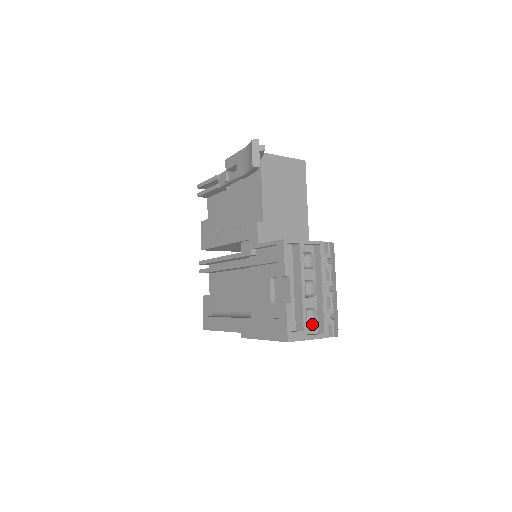
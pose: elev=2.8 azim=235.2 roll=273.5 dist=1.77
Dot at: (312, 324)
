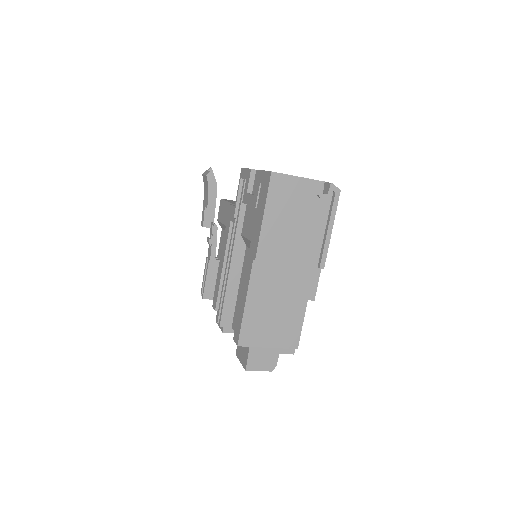
Dot at: occluded
